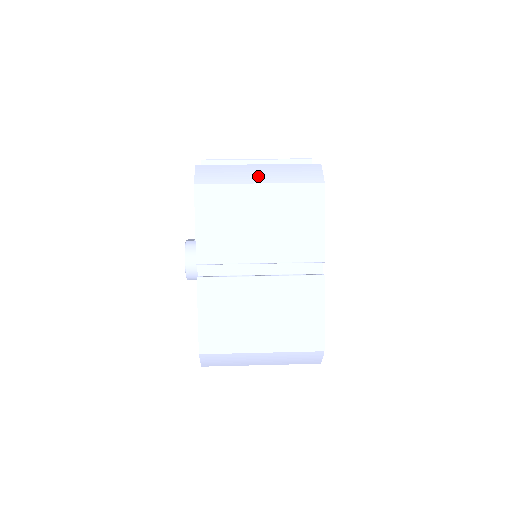
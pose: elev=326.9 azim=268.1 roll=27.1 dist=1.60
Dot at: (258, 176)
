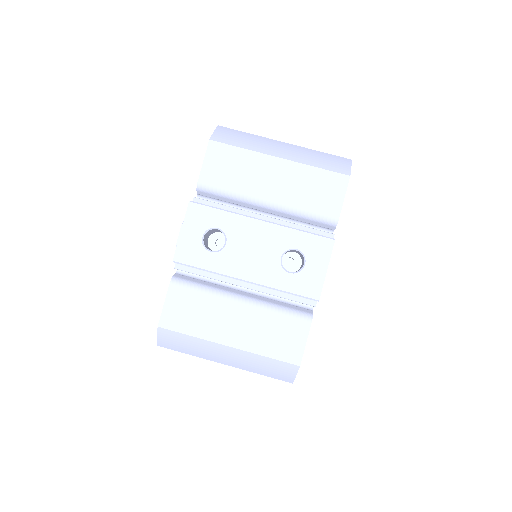
Dot at: (224, 359)
